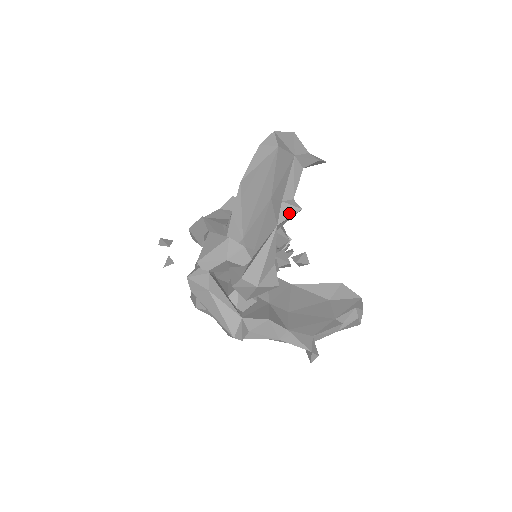
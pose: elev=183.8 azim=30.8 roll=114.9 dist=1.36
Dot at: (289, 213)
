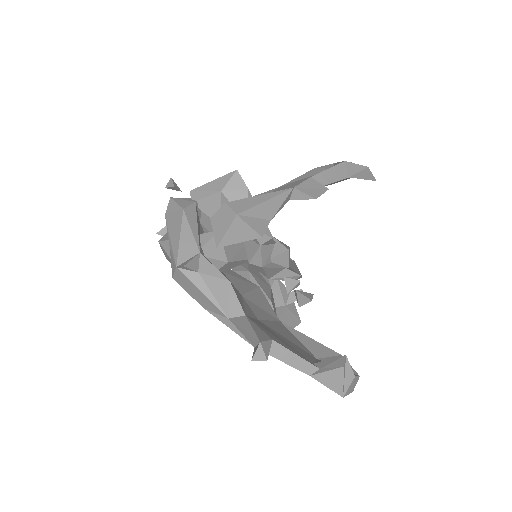
Dot at: (313, 186)
